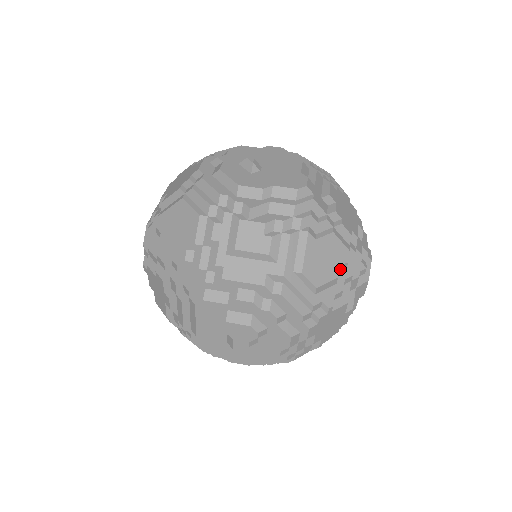
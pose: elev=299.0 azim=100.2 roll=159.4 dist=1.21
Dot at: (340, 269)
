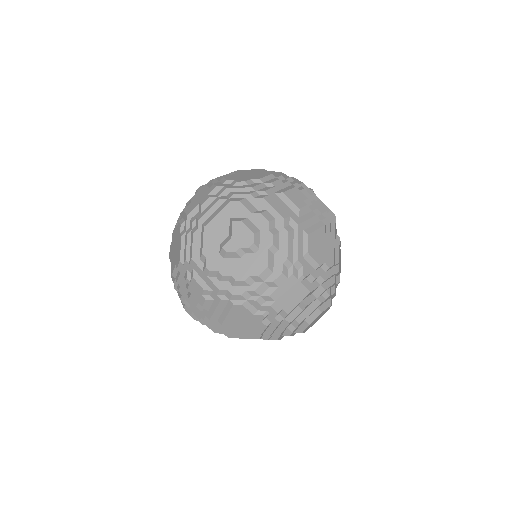
Dot at: (323, 266)
